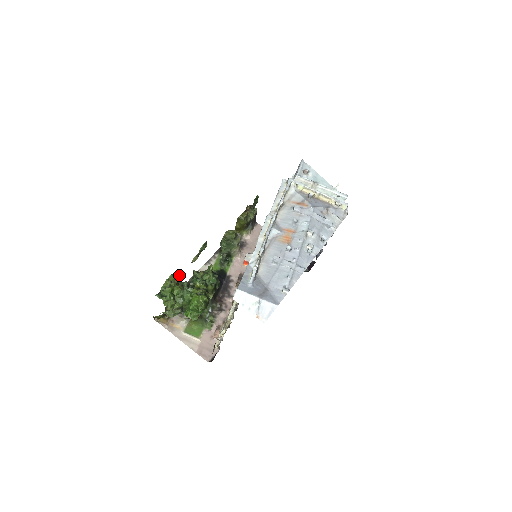
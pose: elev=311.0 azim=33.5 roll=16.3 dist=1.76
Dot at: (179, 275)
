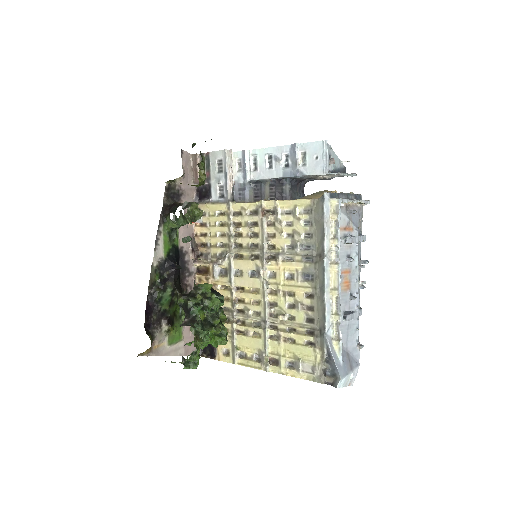
Dot at: (194, 326)
